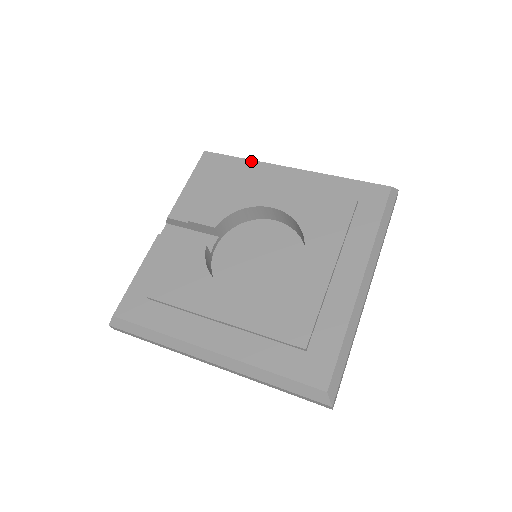
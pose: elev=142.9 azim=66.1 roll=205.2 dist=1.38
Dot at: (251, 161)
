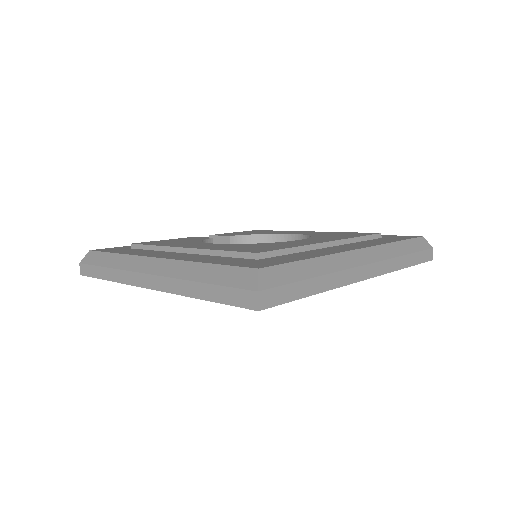
Dot at: occluded
